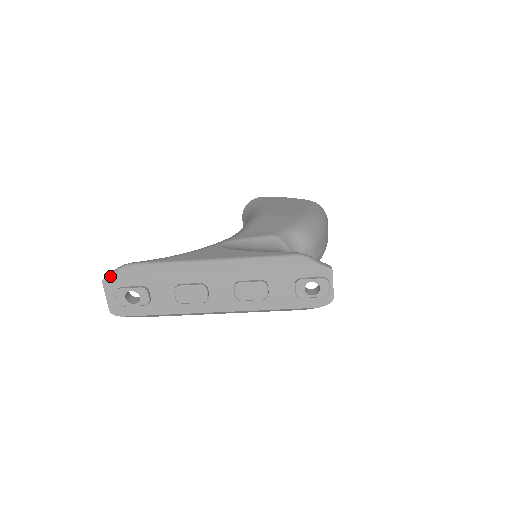
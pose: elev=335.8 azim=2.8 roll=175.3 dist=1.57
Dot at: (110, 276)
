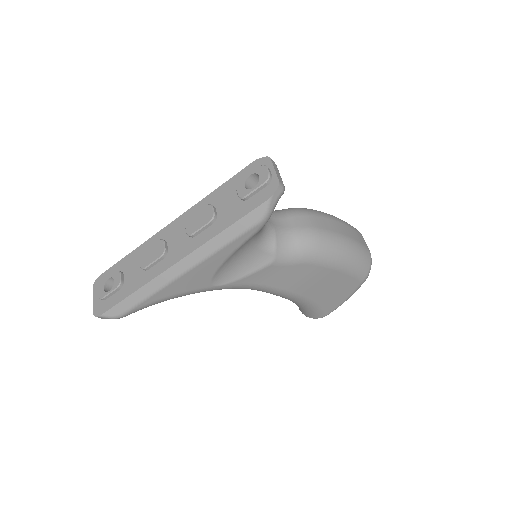
Dot at: (99, 277)
